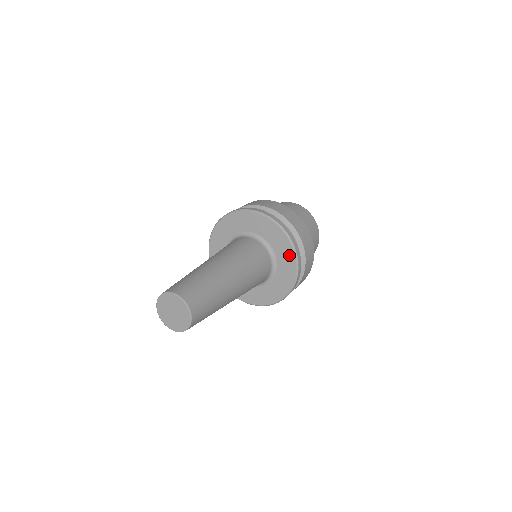
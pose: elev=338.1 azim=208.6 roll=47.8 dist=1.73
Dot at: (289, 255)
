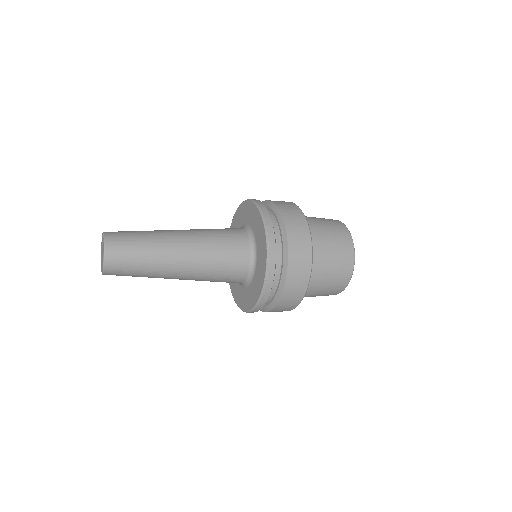
Dot at: (263, 268)
